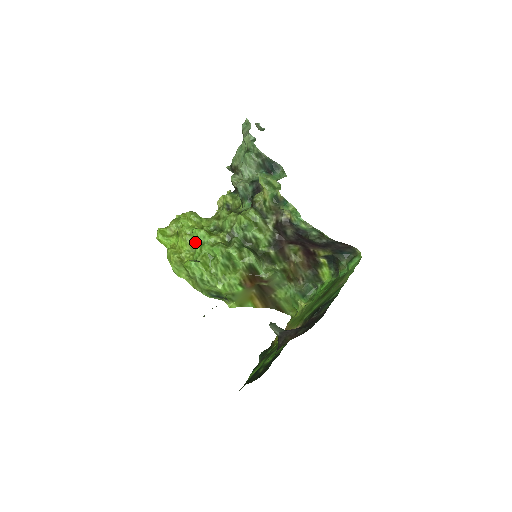
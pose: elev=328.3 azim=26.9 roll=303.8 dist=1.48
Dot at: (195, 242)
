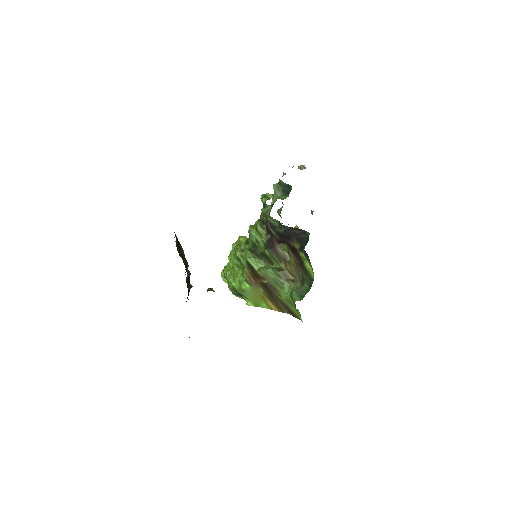
Dot at: occluded
